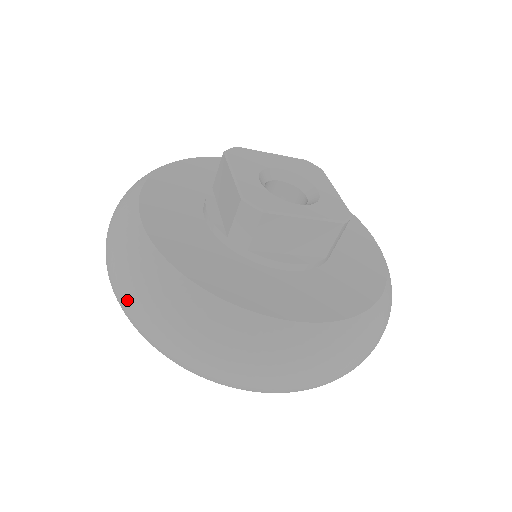
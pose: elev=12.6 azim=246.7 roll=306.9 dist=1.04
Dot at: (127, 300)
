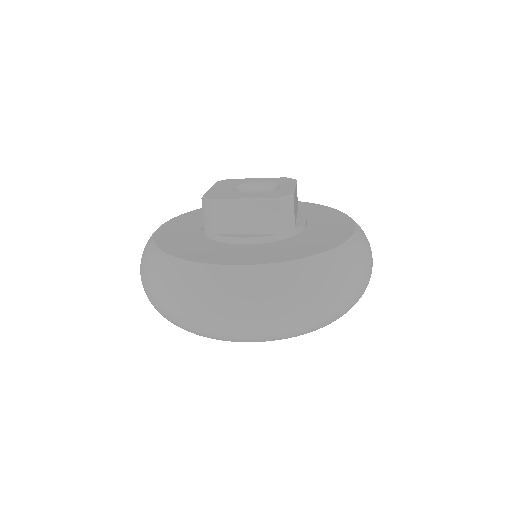
Dot at: (306, 308)
